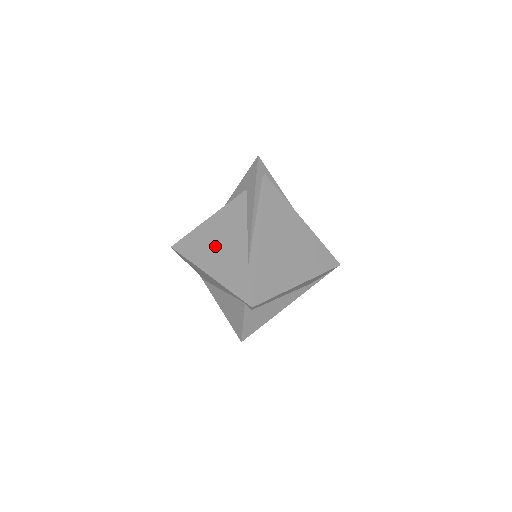
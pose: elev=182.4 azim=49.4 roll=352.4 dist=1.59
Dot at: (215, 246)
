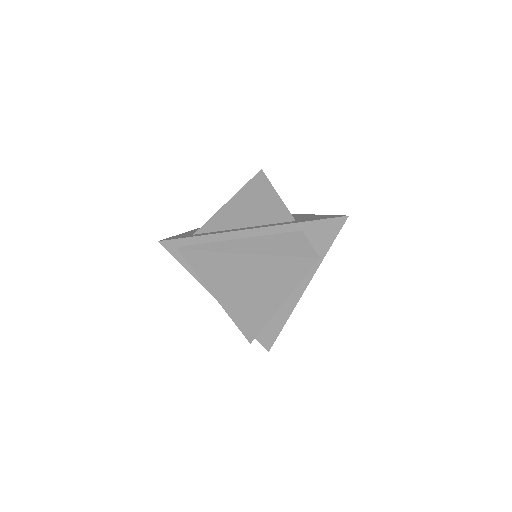
Dot at: occluded
